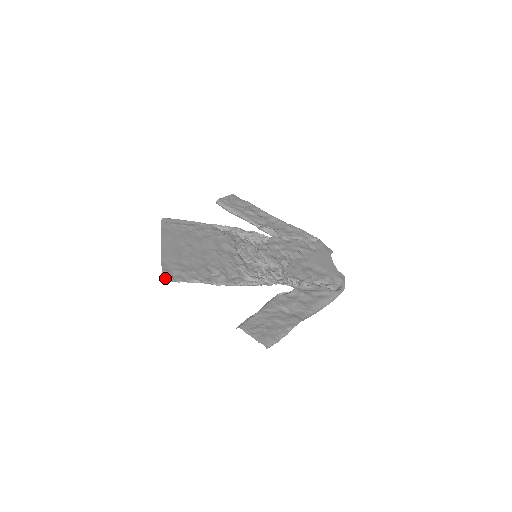
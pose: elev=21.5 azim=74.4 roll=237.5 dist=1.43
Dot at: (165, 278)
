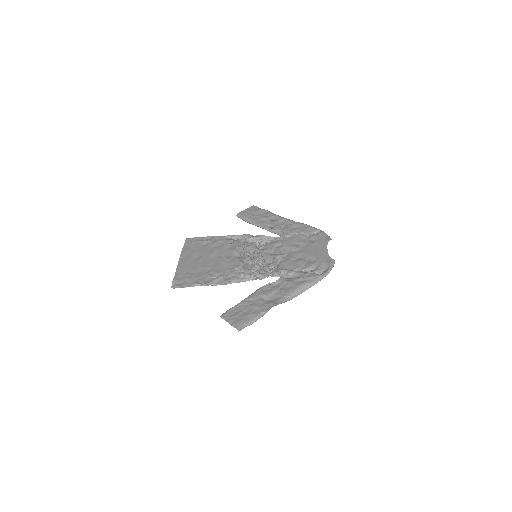
Dot at: (174, 286)
